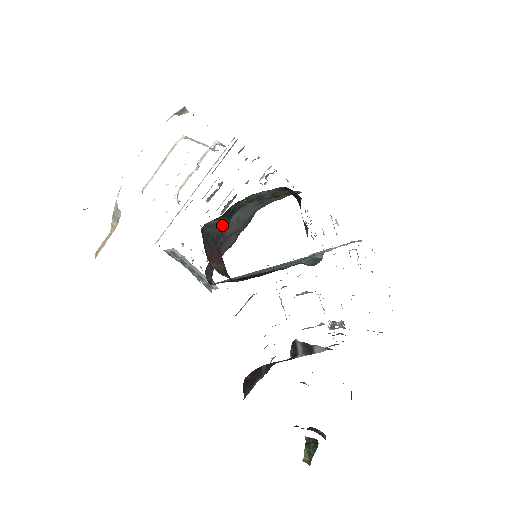
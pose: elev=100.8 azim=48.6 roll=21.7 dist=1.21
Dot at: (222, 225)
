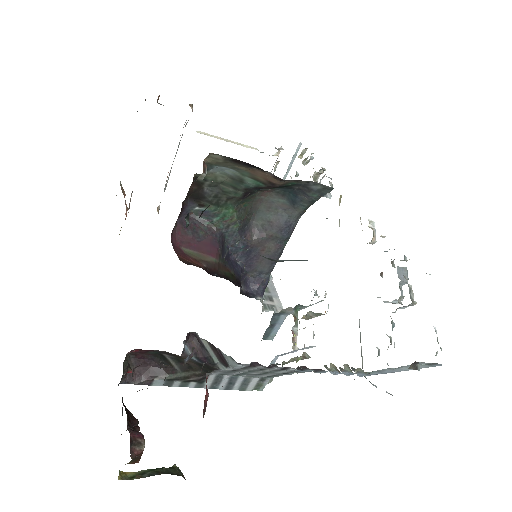
Dot at: (218, 216)
